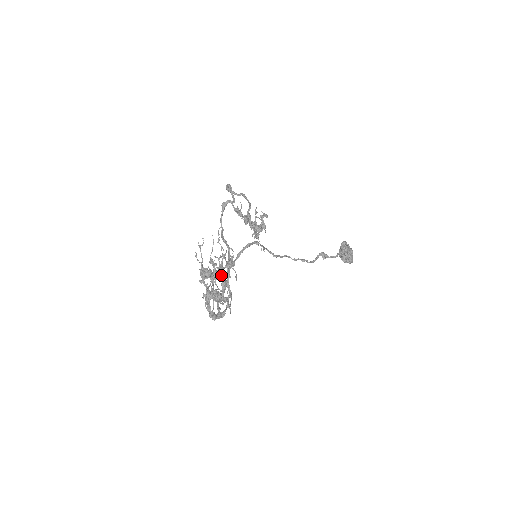
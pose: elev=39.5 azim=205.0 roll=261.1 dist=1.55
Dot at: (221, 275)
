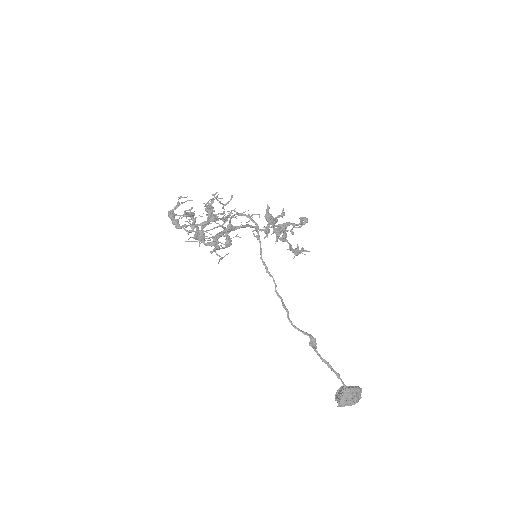
Dot at: (210, 209)
